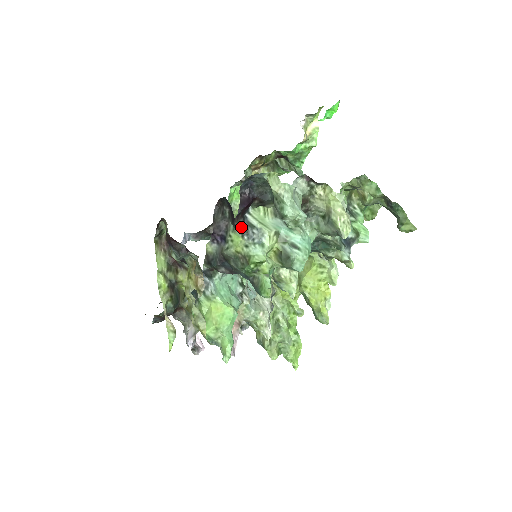
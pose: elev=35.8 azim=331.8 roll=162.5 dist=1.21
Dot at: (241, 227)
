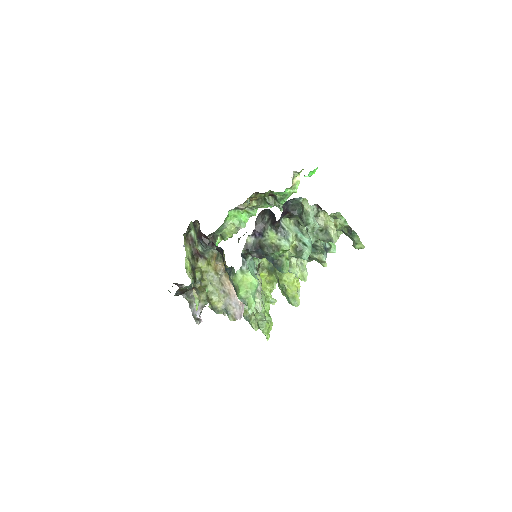
Dot at: (277, 228)
